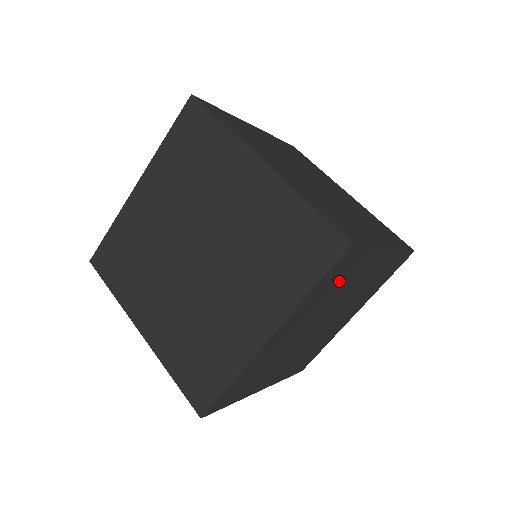
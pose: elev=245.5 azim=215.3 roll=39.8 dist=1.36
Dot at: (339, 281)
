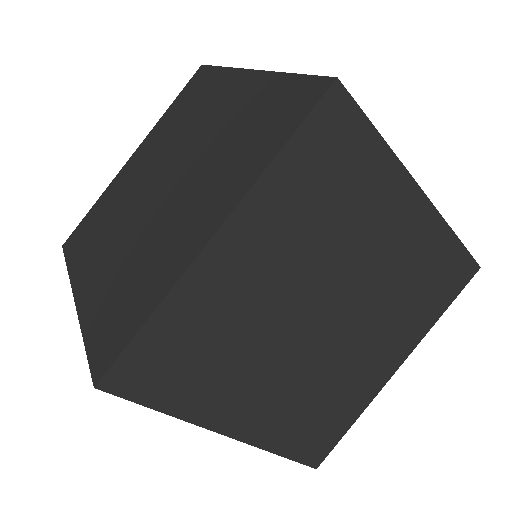
Dot at: (335, 189)
